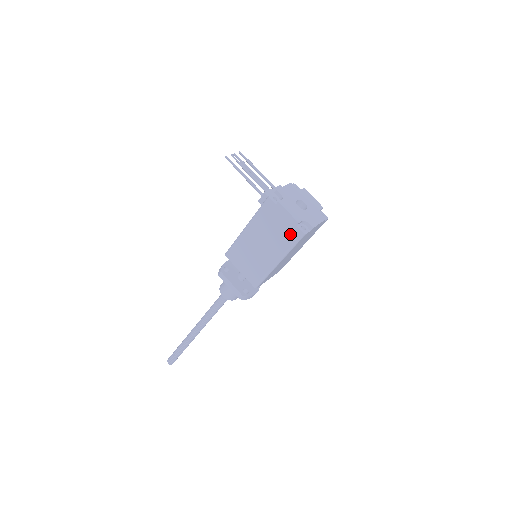
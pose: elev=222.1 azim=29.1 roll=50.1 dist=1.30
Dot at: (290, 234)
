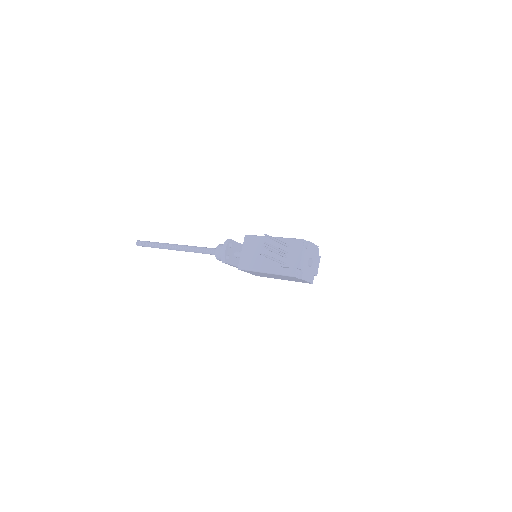
Dot at: (302, 282)
